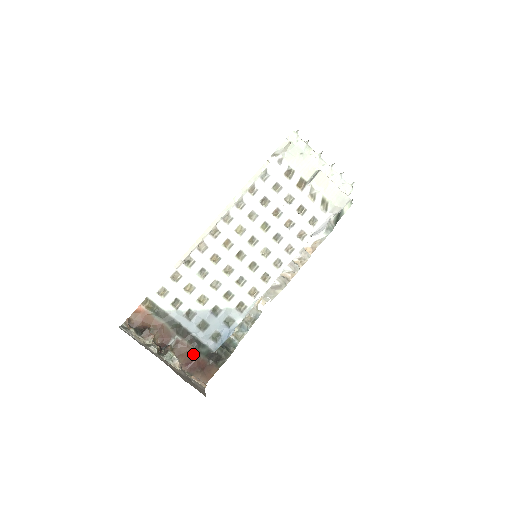
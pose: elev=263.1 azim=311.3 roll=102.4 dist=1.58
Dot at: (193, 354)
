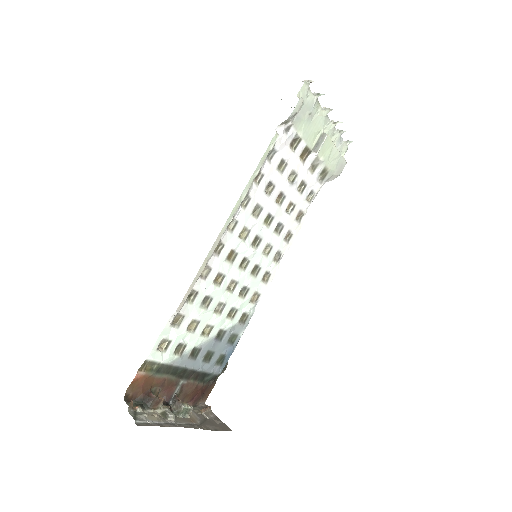
Dot at: (198, 388)
